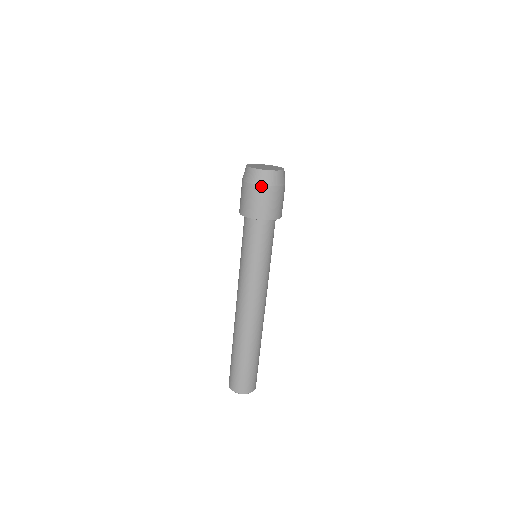
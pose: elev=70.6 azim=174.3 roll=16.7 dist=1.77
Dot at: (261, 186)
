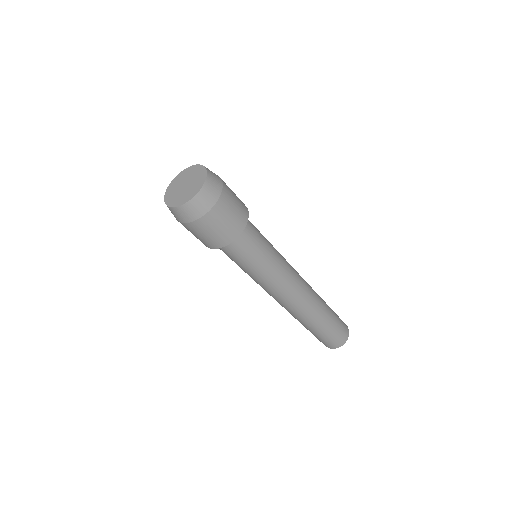
Dot at: (187, 223)
